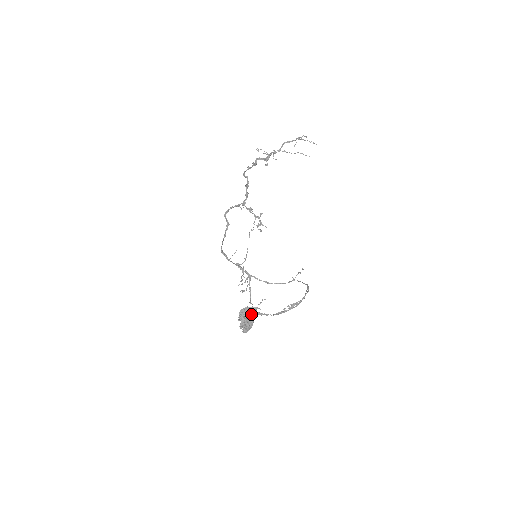
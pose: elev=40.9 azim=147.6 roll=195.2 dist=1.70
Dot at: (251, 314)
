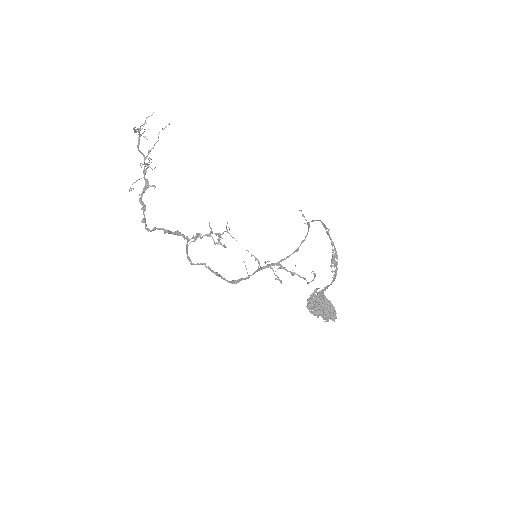
Dot at: (319, 299)
